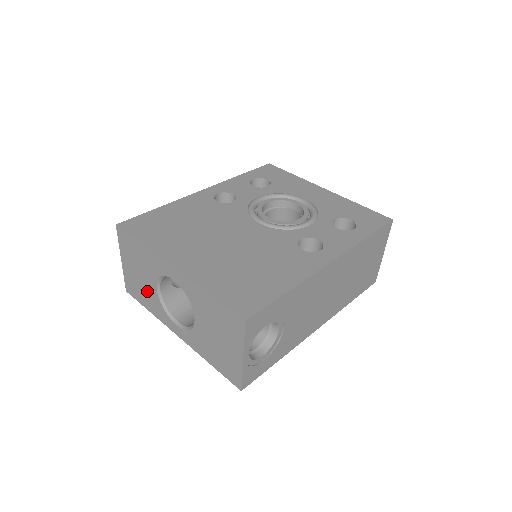
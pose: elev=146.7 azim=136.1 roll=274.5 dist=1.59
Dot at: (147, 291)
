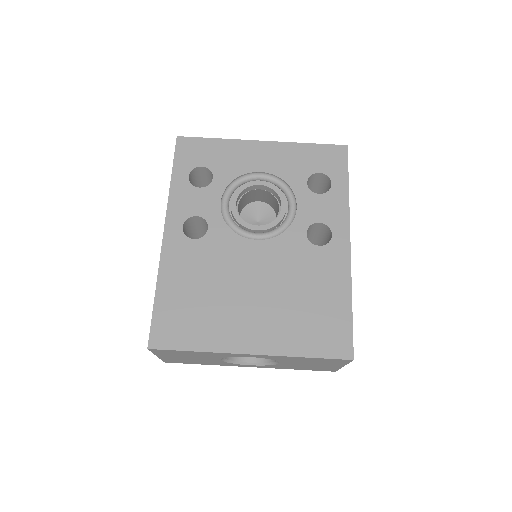
Dot at: (204, 361)
